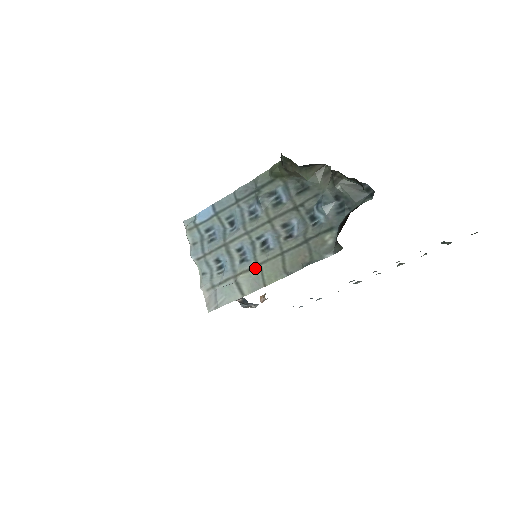
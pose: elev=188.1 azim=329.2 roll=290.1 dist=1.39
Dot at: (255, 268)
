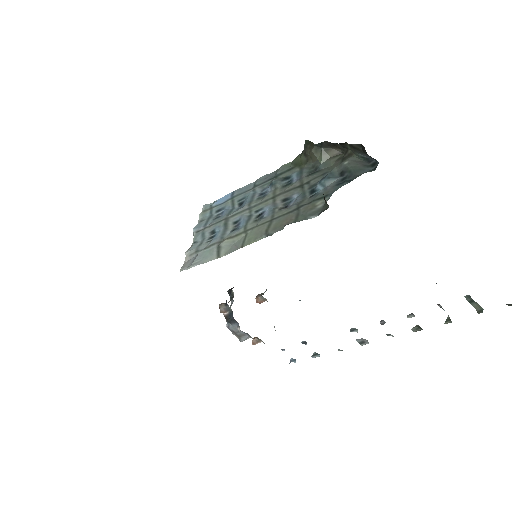
Dot at: (241, 234)
